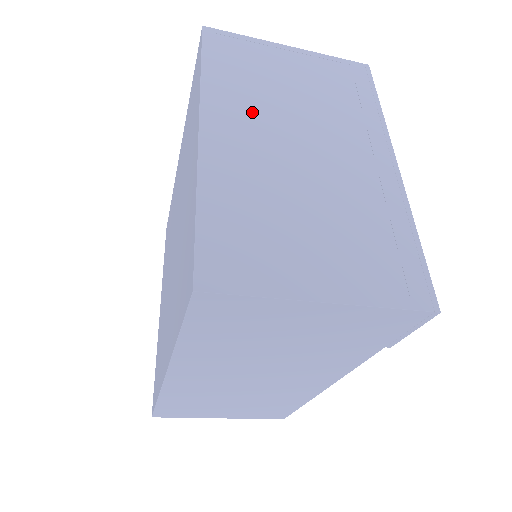
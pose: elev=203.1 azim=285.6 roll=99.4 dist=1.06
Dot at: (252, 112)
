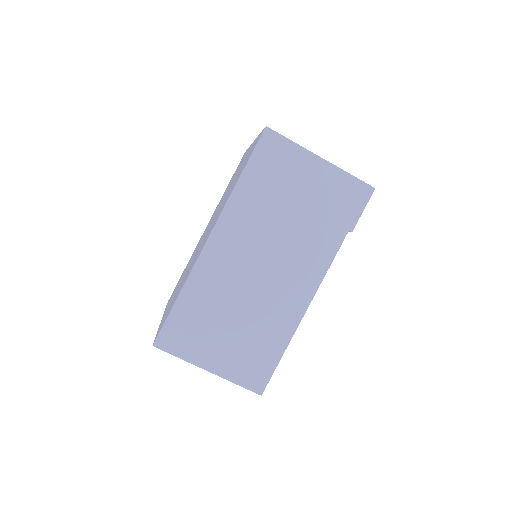
Dot at: occluded
